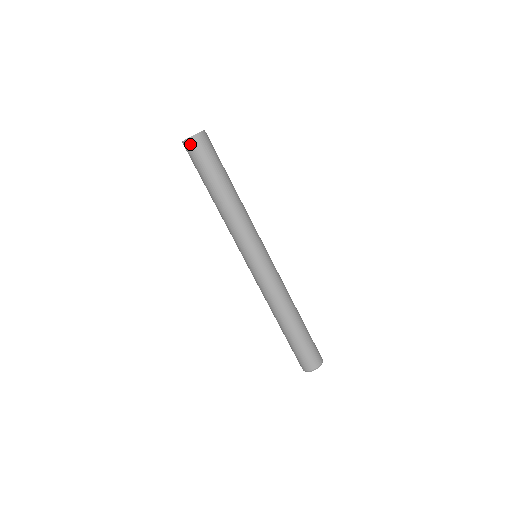
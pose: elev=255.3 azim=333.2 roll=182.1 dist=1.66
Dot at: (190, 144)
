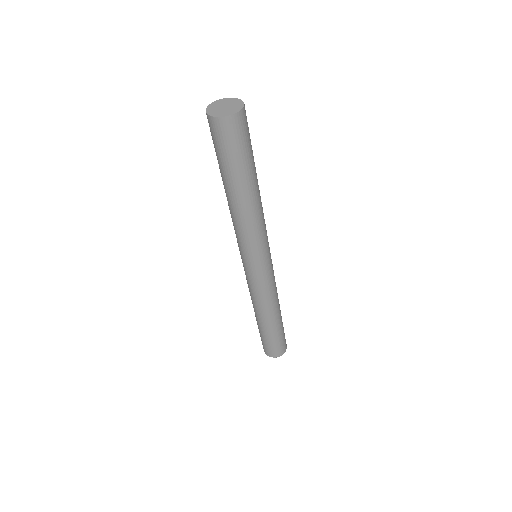
Dot at: (218, 125)
